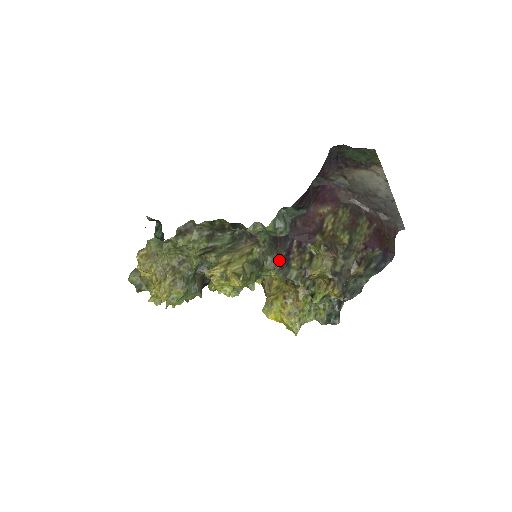
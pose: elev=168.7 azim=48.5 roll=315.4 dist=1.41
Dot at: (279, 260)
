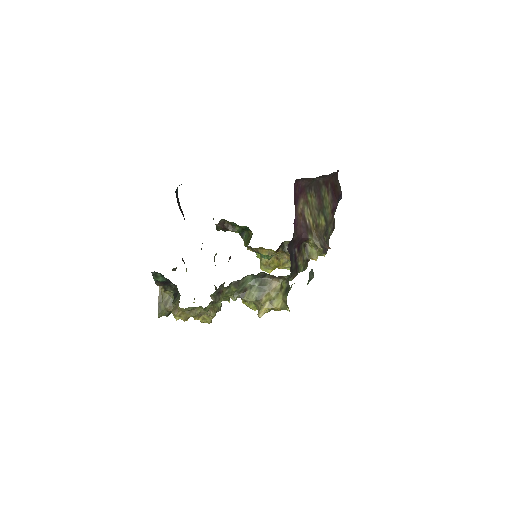
Dot at: (295, 272)
